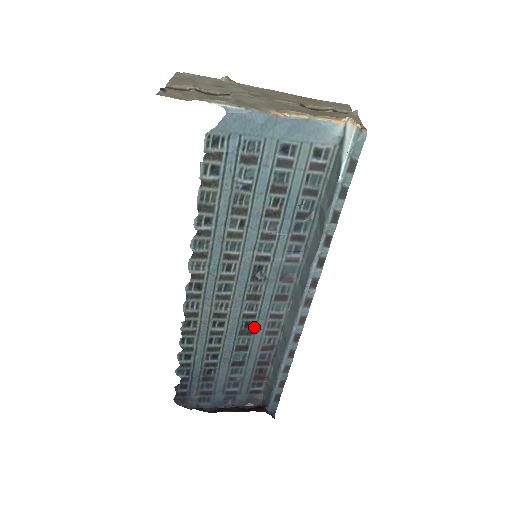
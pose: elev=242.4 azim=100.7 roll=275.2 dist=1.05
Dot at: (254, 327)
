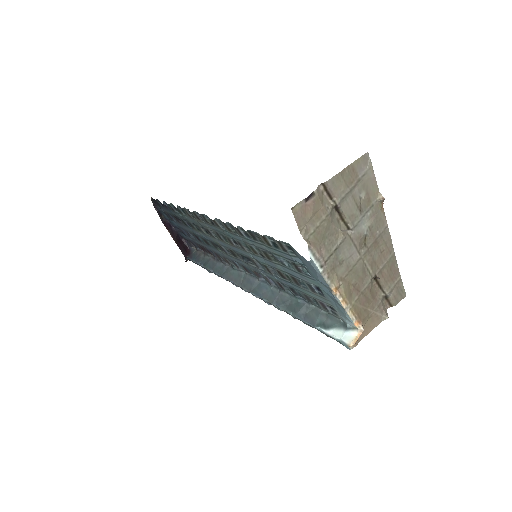
Dot at: (221, 251)
